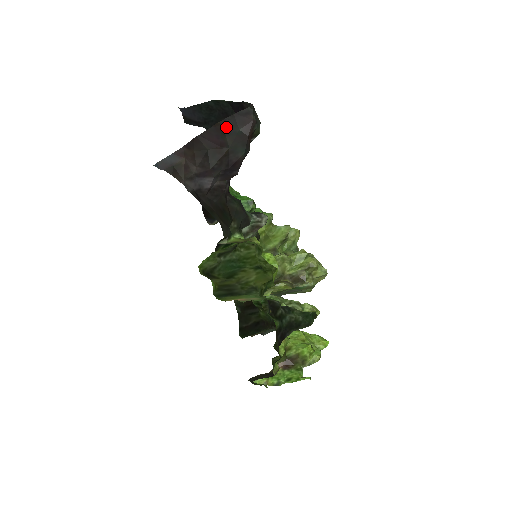
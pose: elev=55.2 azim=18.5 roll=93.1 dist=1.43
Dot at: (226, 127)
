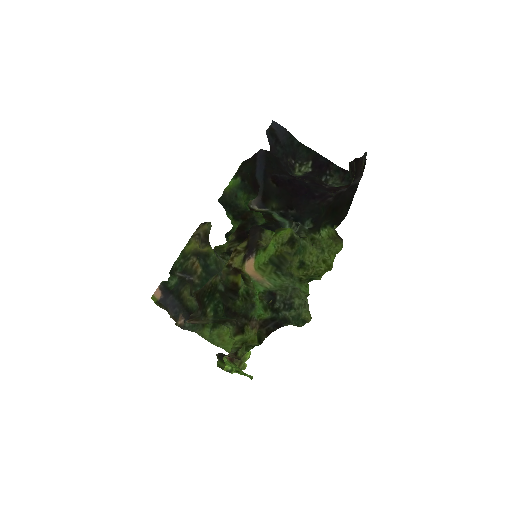
Dot at: (350, 169)
